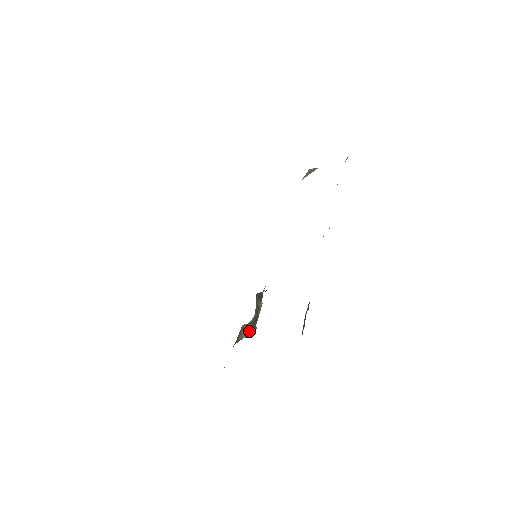
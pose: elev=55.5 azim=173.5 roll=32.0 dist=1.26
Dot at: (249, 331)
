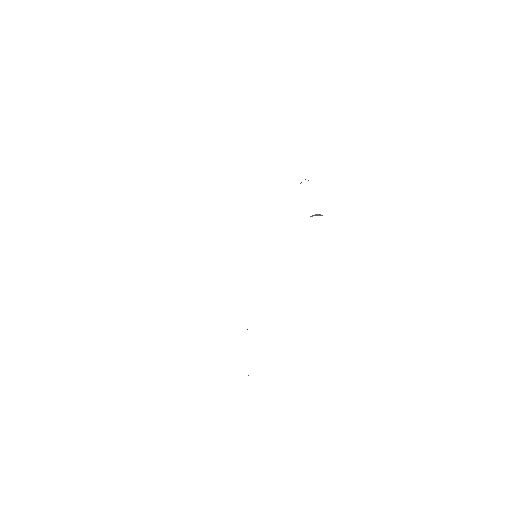
Dot at: occluded
